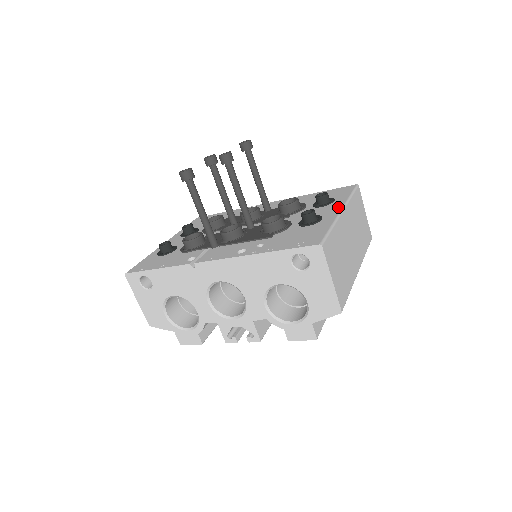
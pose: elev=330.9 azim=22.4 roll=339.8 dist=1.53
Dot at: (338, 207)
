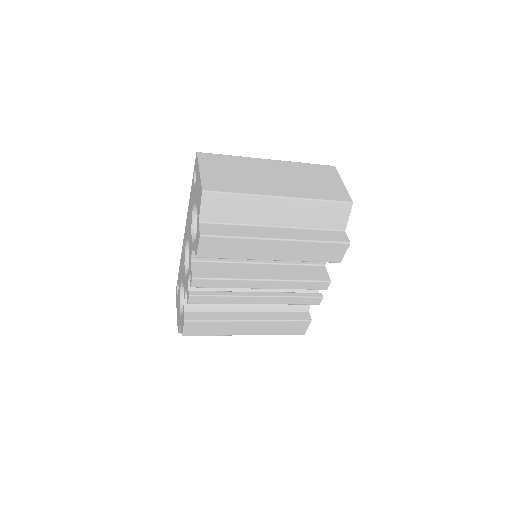
Dot at: occluded
